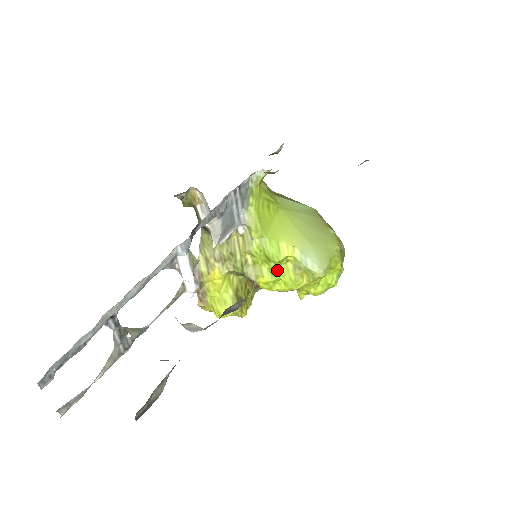
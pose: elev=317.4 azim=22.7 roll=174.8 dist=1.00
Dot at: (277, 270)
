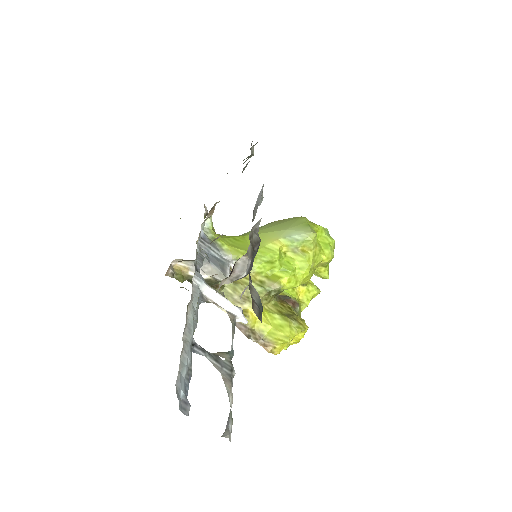
Dot at: (285, 265)
